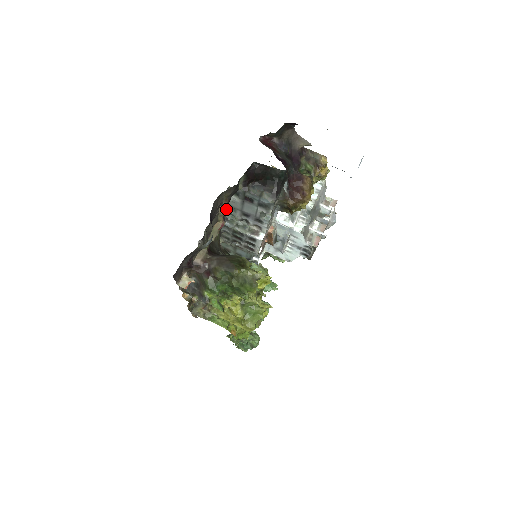
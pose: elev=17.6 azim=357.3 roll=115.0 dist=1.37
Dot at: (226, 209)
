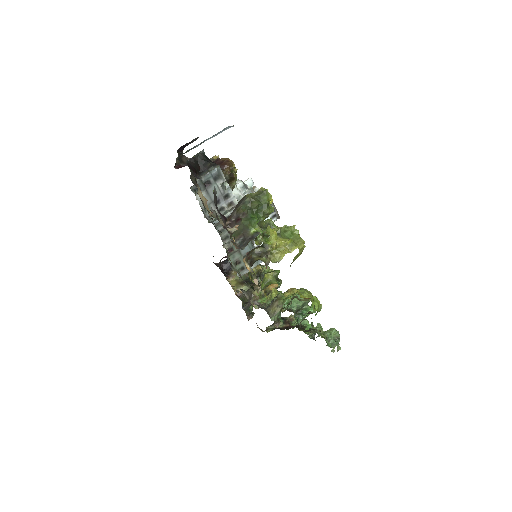
Dot at: (203, 196)
